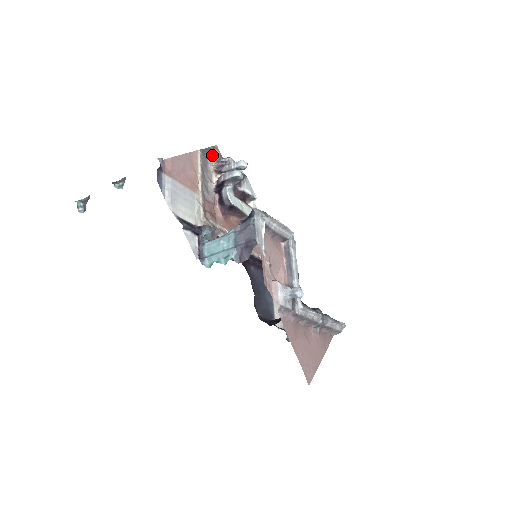
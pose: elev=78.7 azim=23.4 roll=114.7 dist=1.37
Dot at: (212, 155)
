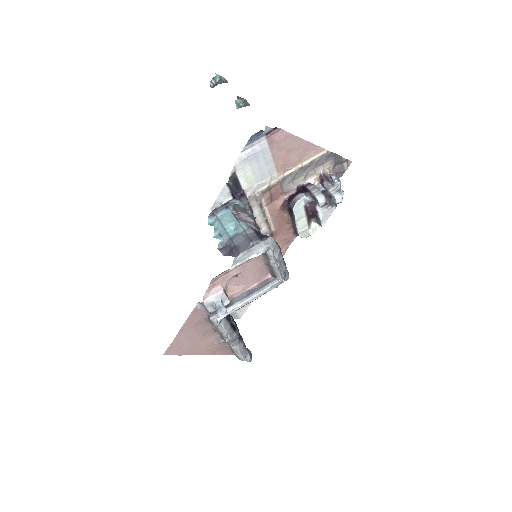
Dot at: (337, 163)
